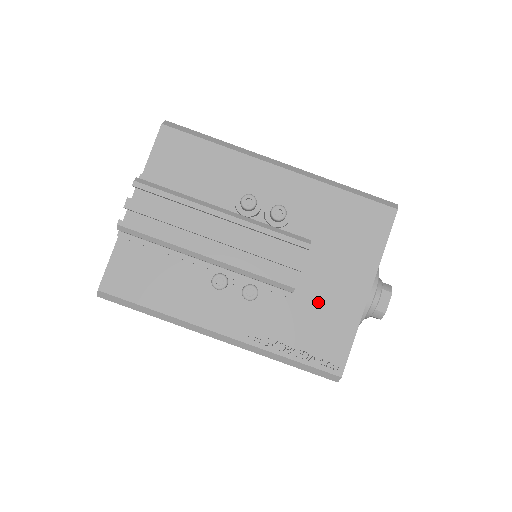
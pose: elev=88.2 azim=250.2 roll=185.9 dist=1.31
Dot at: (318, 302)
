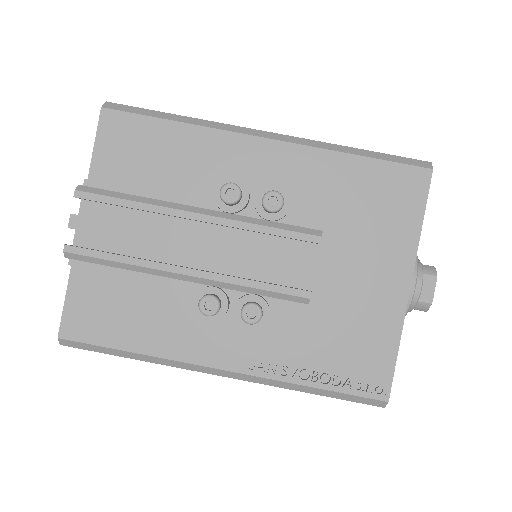
Dot at: (343, 309)
